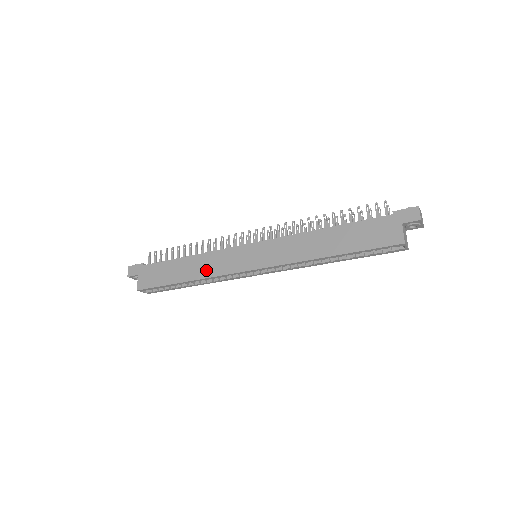
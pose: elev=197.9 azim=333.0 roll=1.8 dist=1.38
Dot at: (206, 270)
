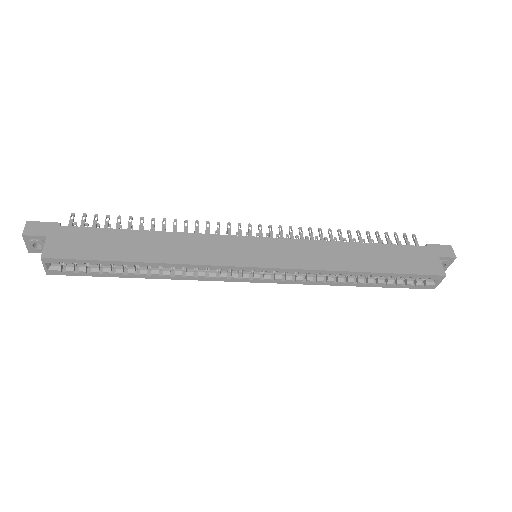
Dot at: (184, 254)
